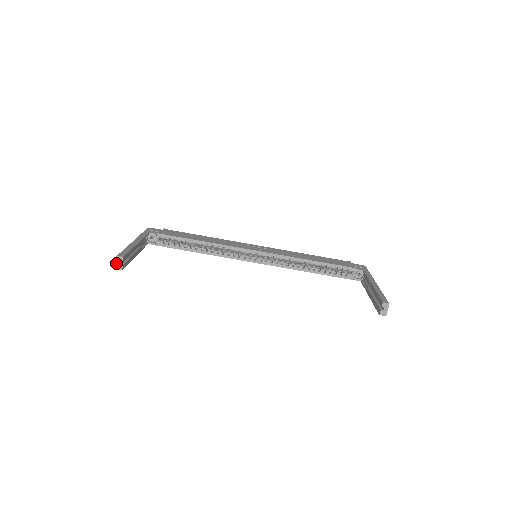
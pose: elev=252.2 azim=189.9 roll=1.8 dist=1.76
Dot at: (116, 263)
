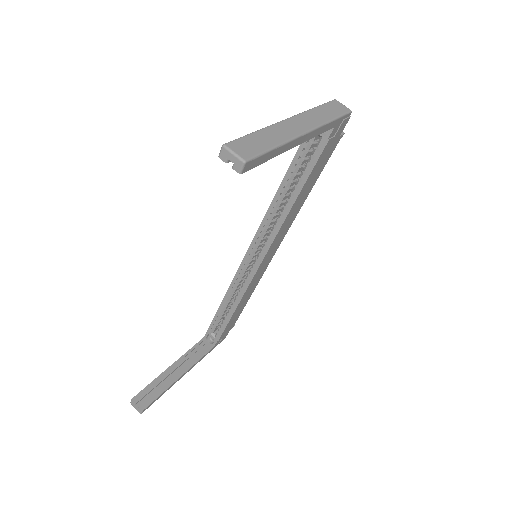
Dot at: (136, 409)
